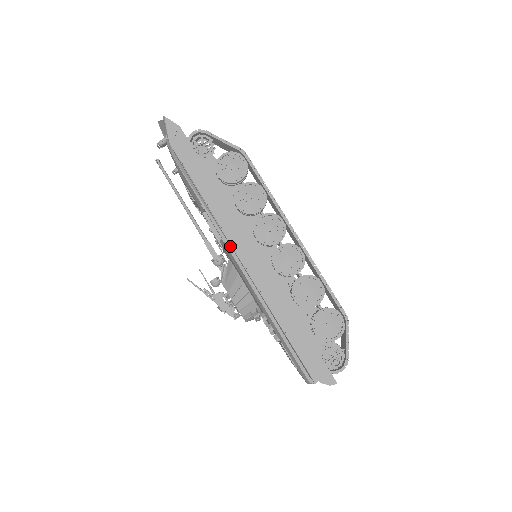
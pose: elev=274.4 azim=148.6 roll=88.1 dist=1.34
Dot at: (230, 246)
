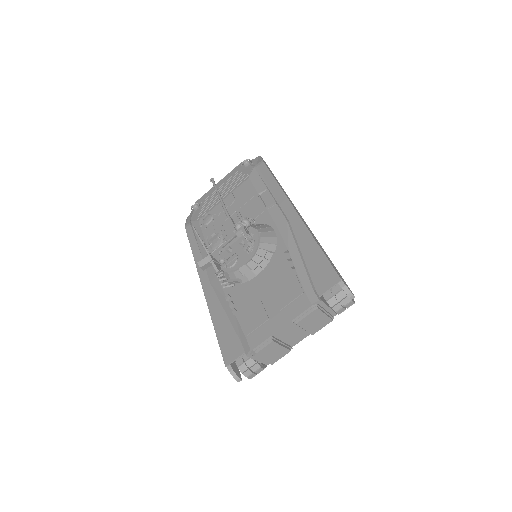
Dot at: (281, 208)
